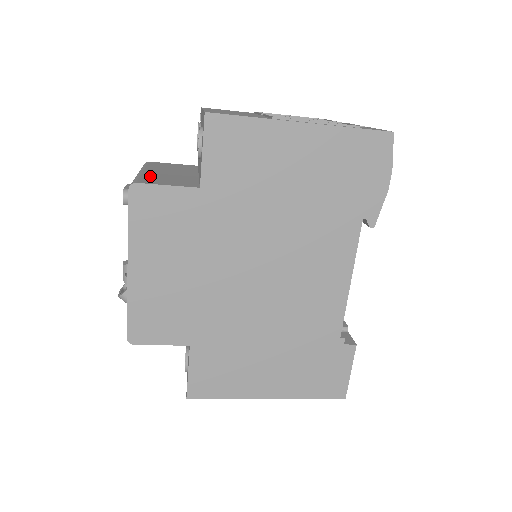
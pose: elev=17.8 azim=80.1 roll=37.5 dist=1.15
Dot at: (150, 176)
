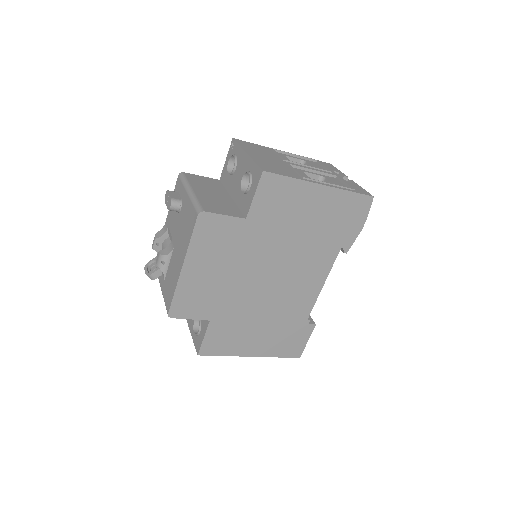
Dot at: (204, 200)
